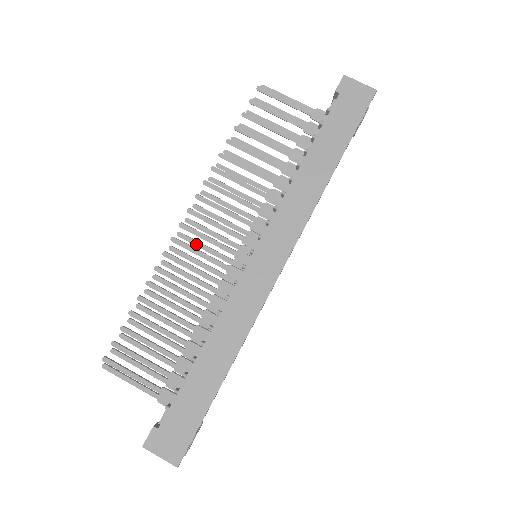
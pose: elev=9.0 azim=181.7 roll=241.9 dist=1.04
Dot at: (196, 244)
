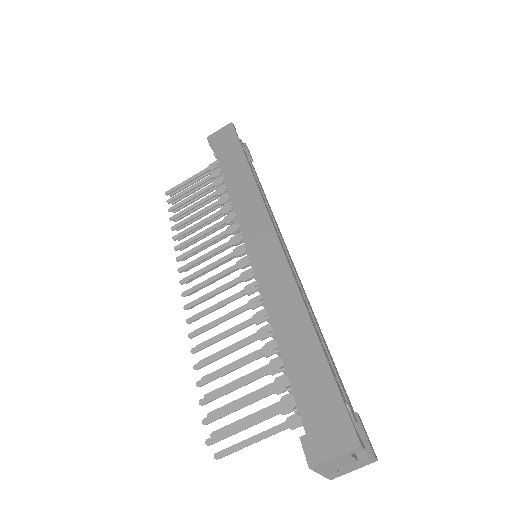
Dot at: occluded
